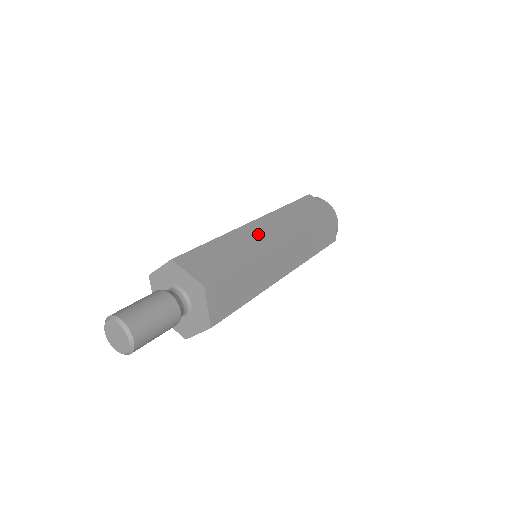
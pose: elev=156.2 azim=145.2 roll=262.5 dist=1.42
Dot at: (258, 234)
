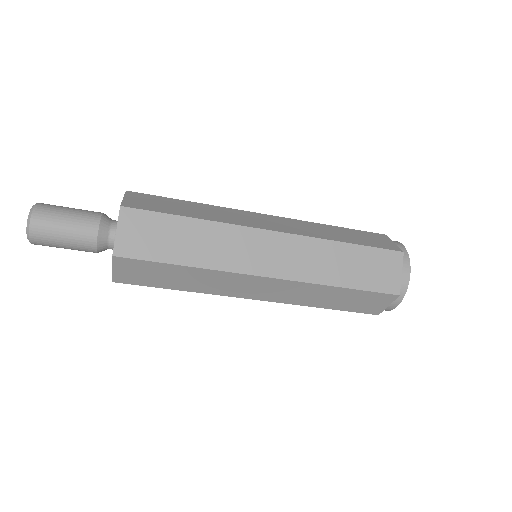
Dot at: occluded
